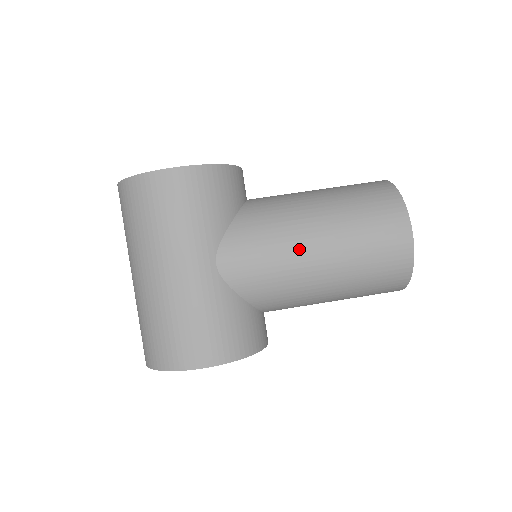
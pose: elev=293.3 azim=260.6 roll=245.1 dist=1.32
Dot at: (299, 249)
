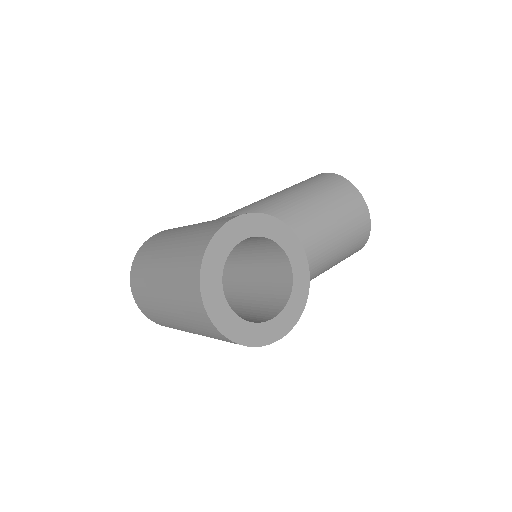
Dot at: occluded
